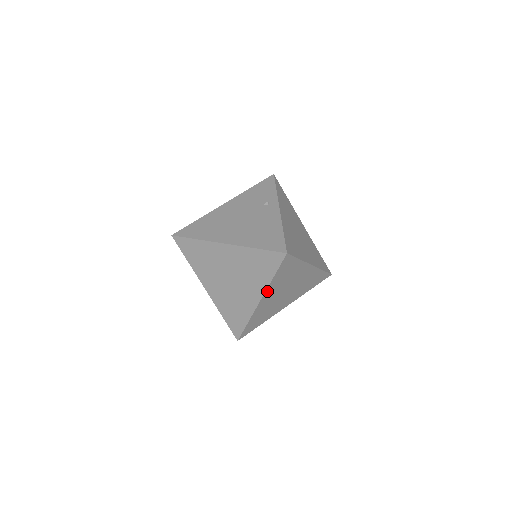
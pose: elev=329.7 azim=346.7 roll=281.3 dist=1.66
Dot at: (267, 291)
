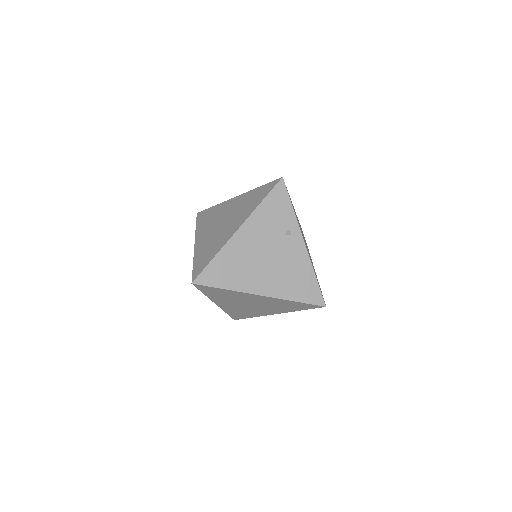
Dot at: occluded
